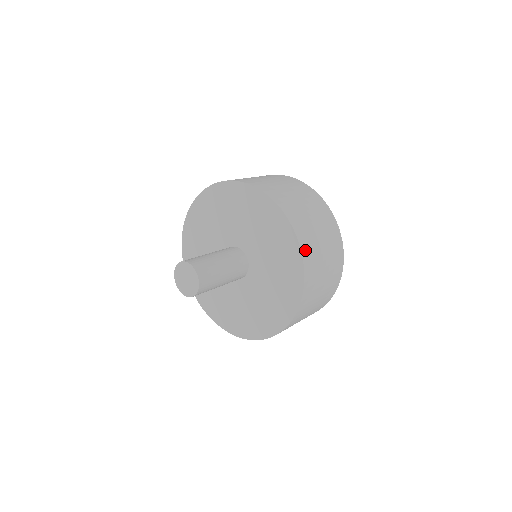
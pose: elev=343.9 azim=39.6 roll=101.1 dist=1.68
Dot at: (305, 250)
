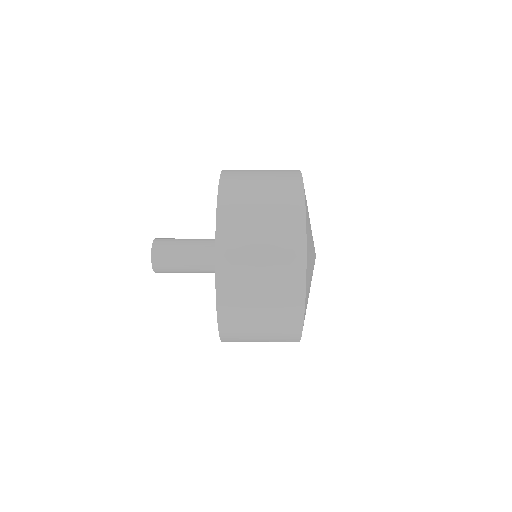
Dot at: (226, 331)
